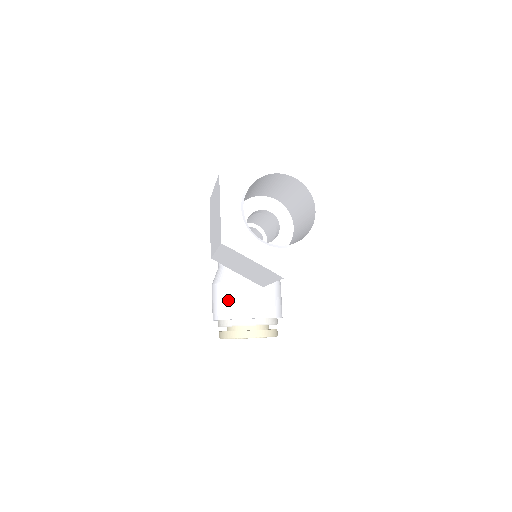
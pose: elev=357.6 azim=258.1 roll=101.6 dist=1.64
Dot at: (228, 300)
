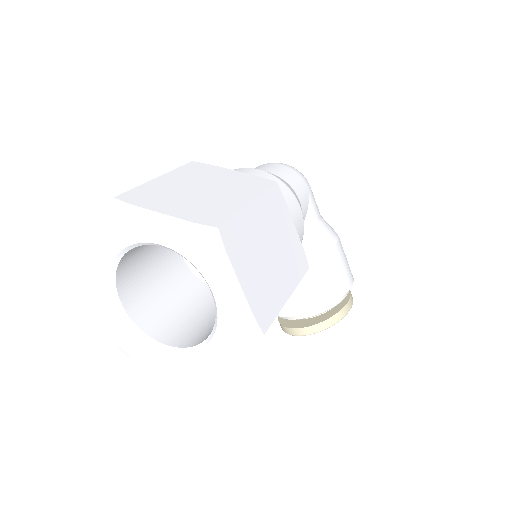
Dot at: occluded
